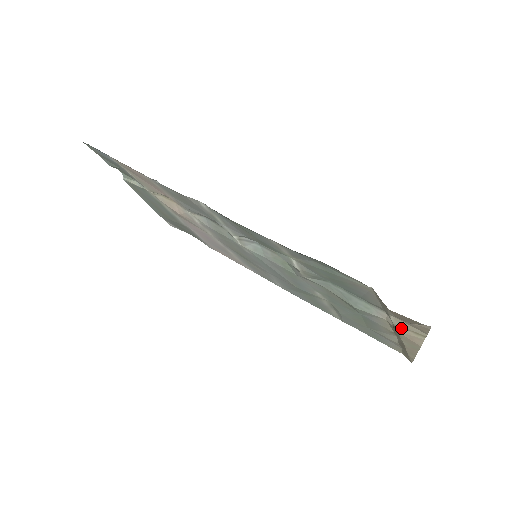
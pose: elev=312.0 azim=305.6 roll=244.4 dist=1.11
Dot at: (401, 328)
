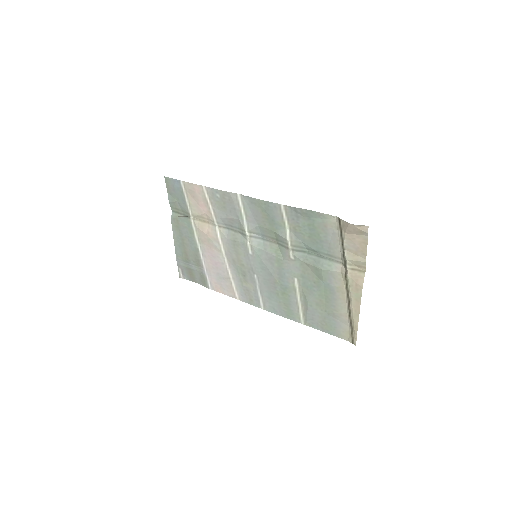
Dot at: (351, 267)
